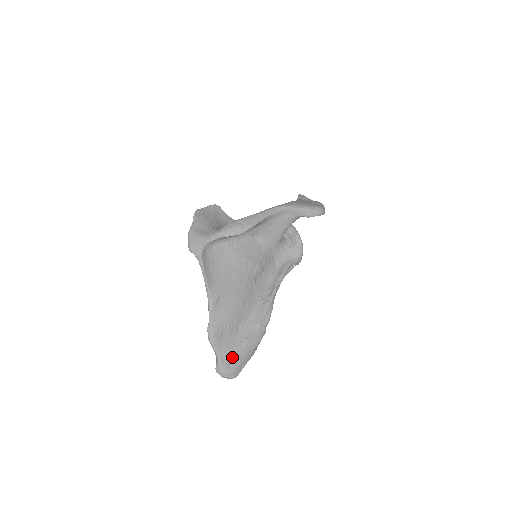
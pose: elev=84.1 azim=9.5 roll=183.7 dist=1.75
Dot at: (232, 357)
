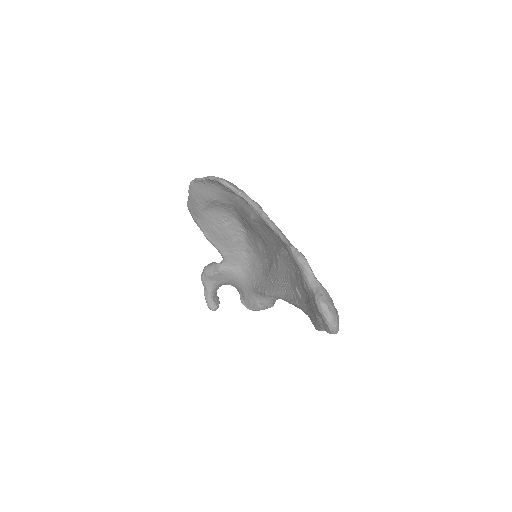
Dot at: occluded
